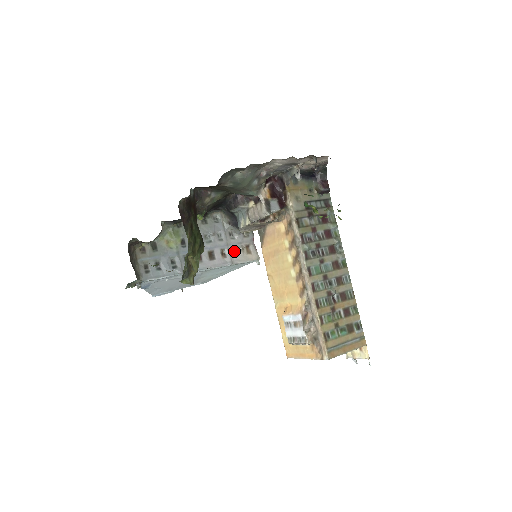
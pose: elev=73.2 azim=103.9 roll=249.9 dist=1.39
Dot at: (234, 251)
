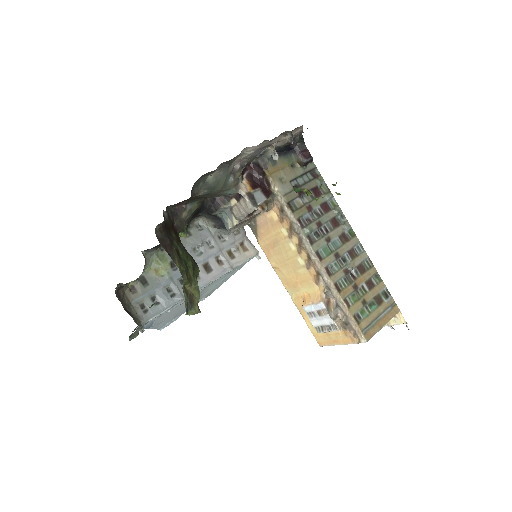
Dot at: (229, 254)
